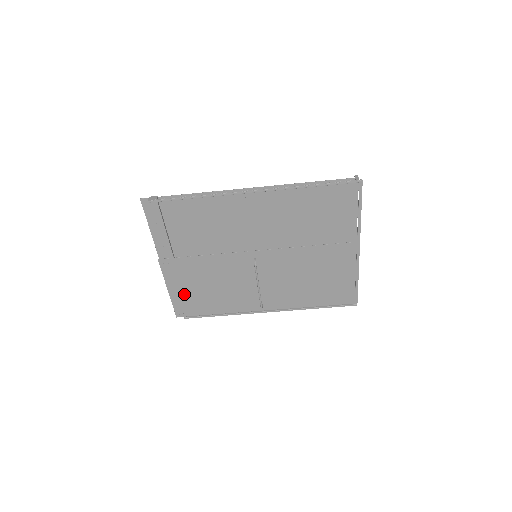
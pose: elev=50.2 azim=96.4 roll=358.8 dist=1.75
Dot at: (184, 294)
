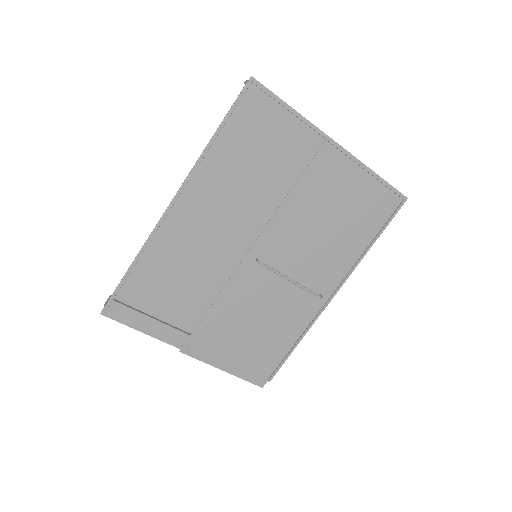
Dot at: (241, 359)
